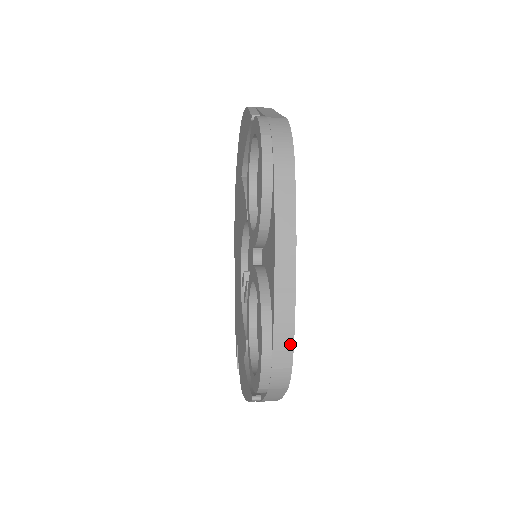
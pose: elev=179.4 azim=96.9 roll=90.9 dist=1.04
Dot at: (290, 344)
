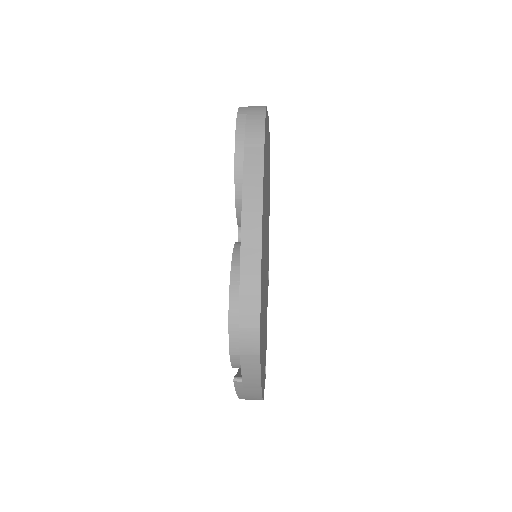
Dot at: (257, 301)
